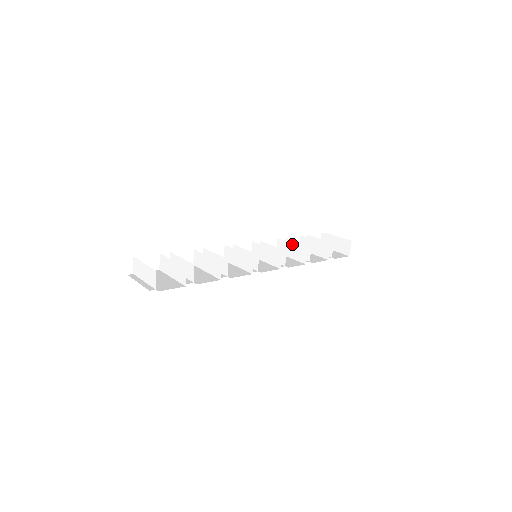
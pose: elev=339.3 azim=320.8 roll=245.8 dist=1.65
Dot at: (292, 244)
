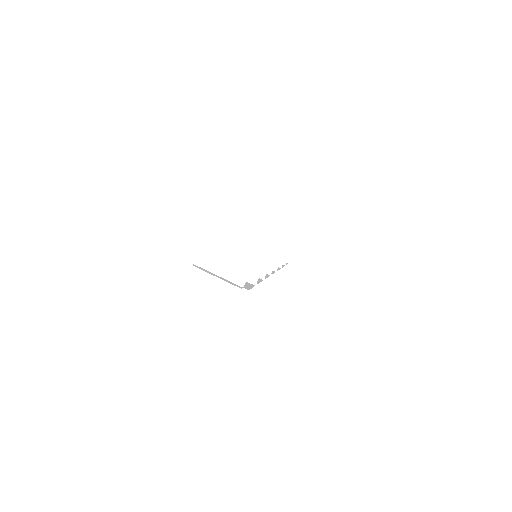
Dot at: (268, 247)
